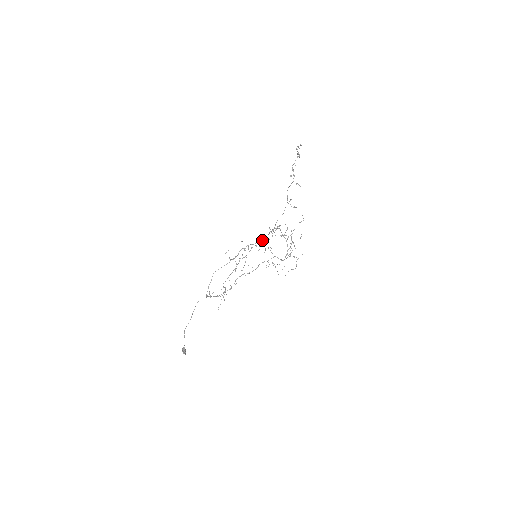
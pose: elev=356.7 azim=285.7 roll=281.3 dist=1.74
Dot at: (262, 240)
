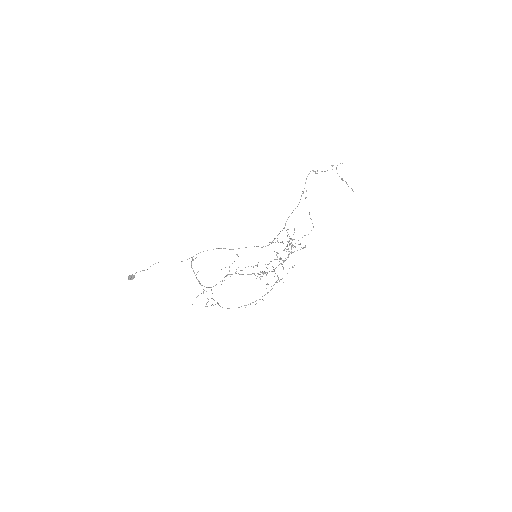
Dot at: (283, 282)
